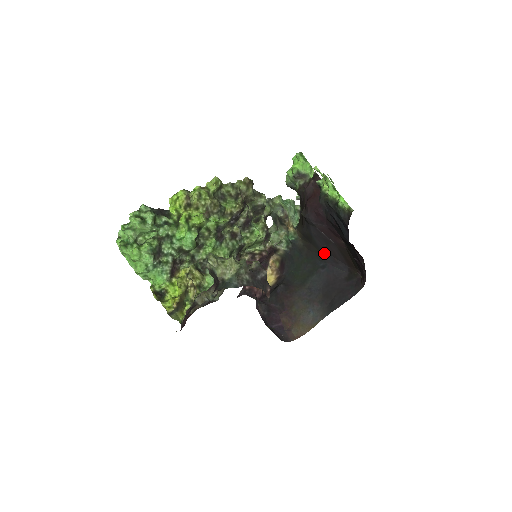
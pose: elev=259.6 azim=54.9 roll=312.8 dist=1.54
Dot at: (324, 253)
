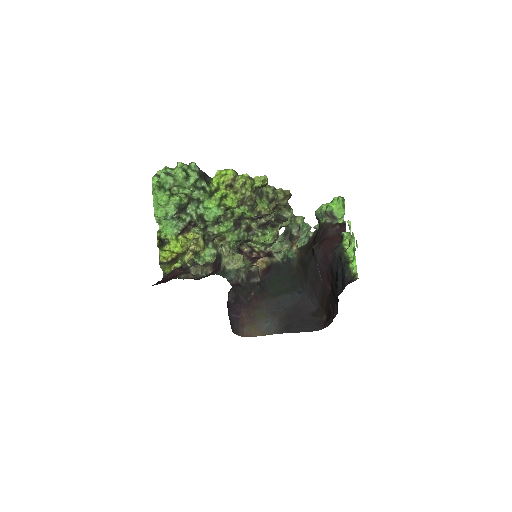
Dot at: (308, 283)
